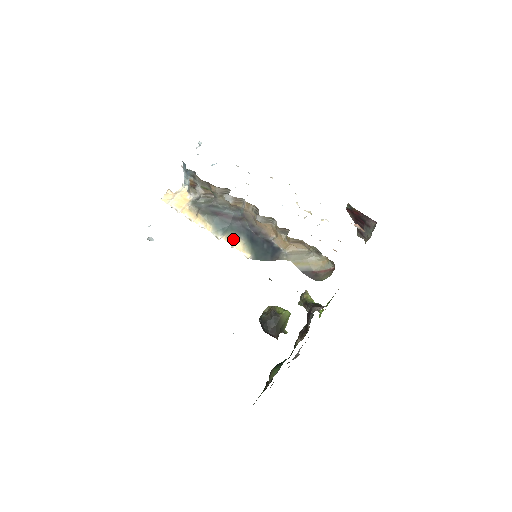
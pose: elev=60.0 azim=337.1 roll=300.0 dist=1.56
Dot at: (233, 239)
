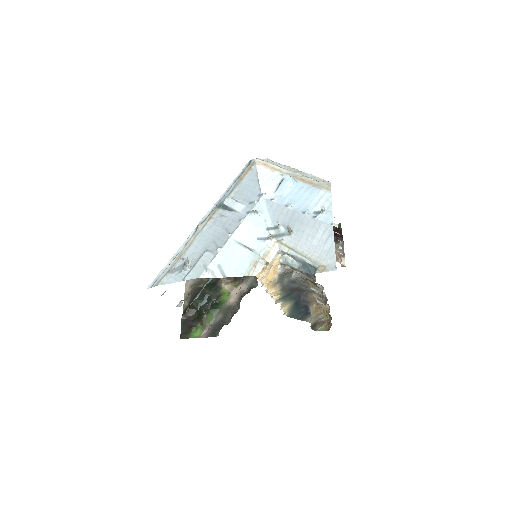
Dot at: (286, 304)
